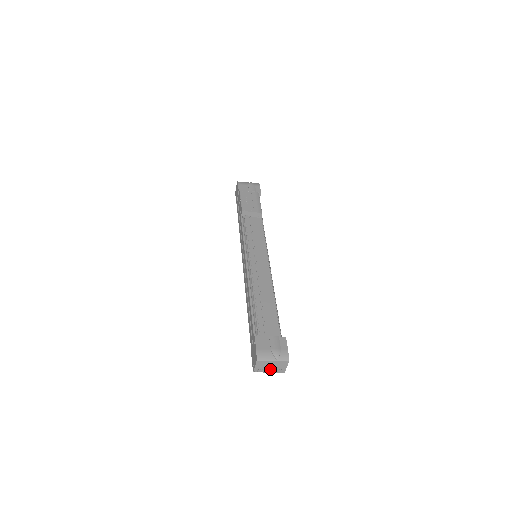
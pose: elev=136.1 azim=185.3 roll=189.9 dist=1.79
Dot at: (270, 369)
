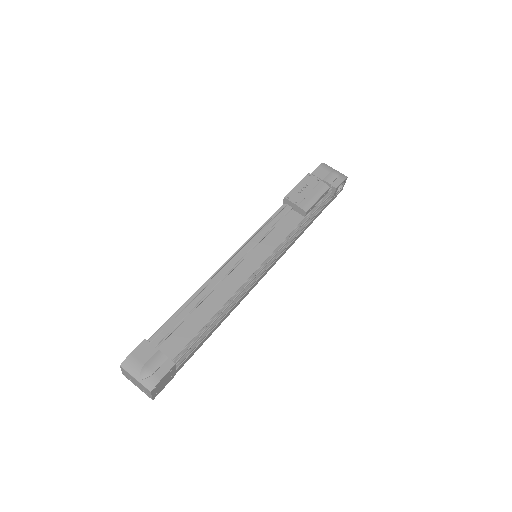
Dot at: (137, 385)
